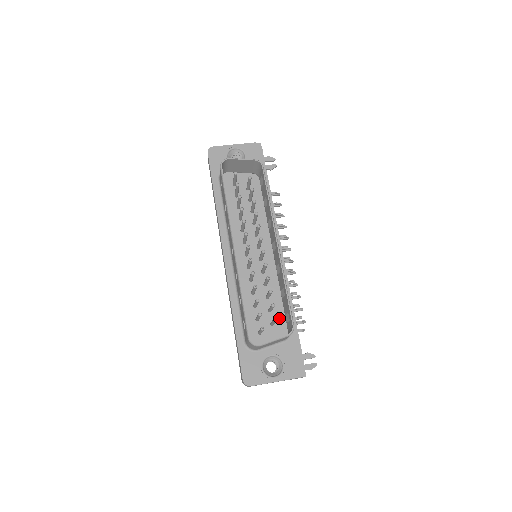
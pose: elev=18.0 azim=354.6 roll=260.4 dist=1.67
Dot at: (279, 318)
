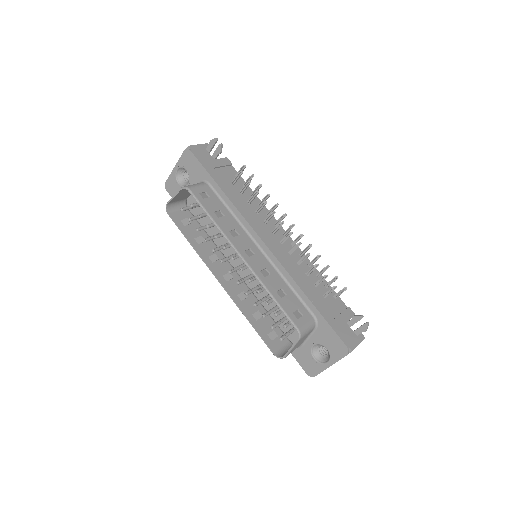
Dot at: occluded
